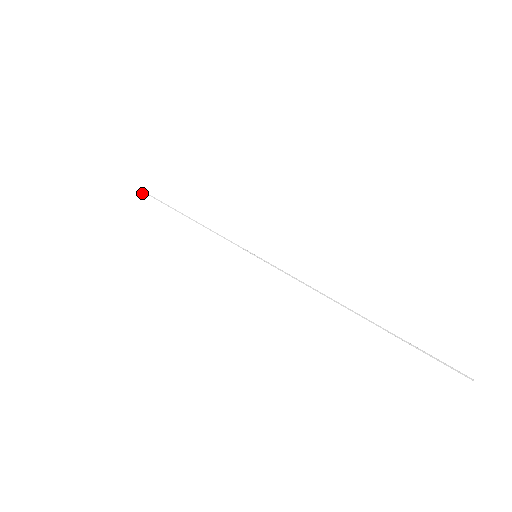
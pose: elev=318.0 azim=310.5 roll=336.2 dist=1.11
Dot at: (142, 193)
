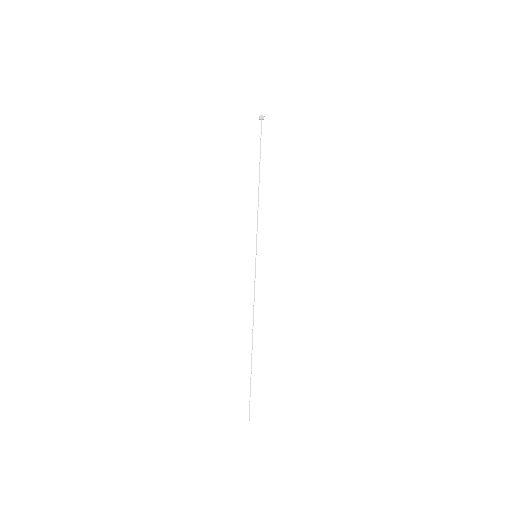
Dot at: (261, 119)
